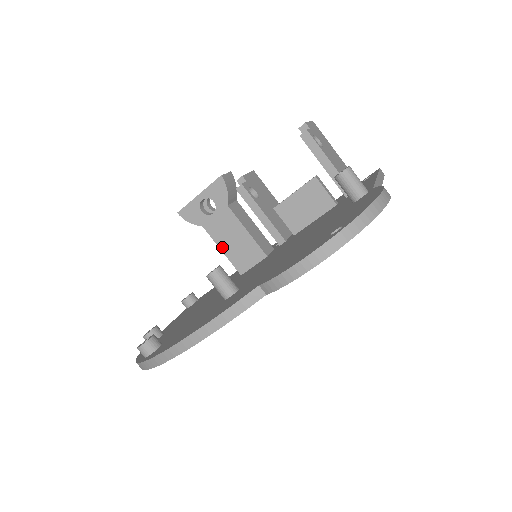
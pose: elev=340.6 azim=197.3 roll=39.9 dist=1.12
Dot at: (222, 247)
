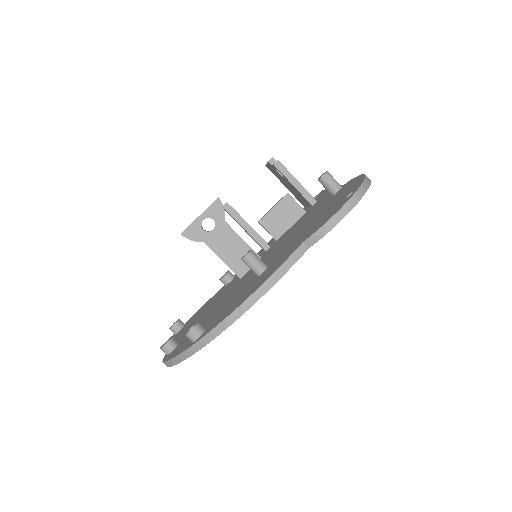
Dot at: (222, 257)
